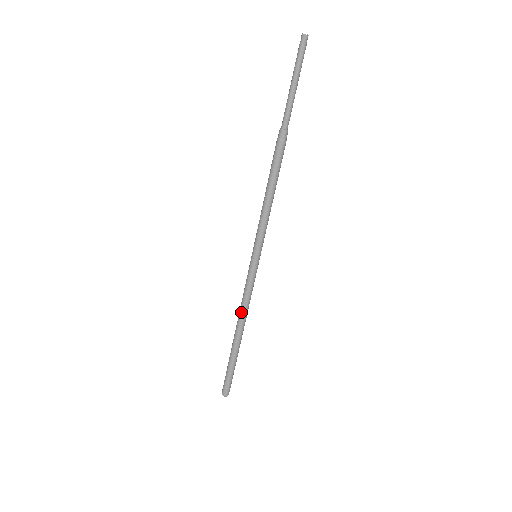
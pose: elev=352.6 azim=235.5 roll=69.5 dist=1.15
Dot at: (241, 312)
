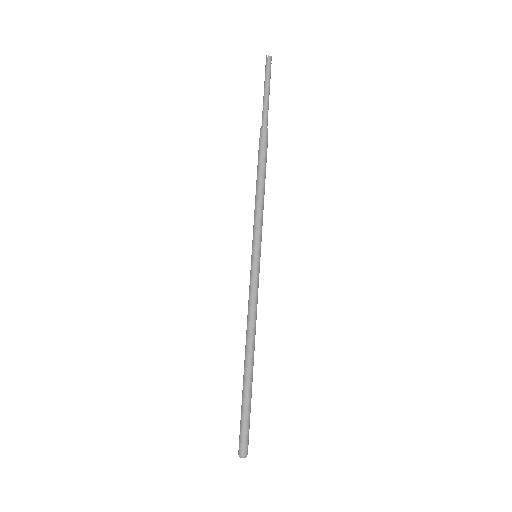
Dot at: (247, 325)
